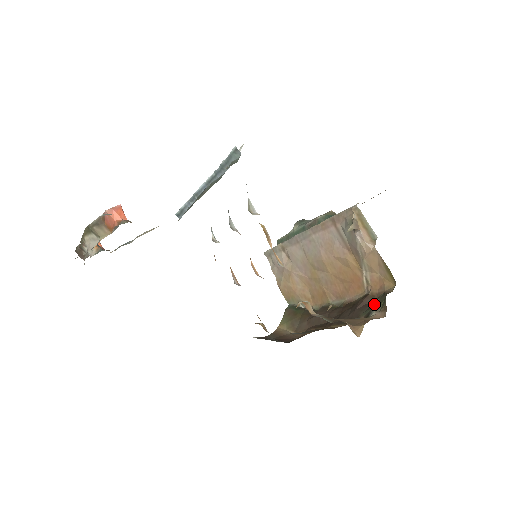
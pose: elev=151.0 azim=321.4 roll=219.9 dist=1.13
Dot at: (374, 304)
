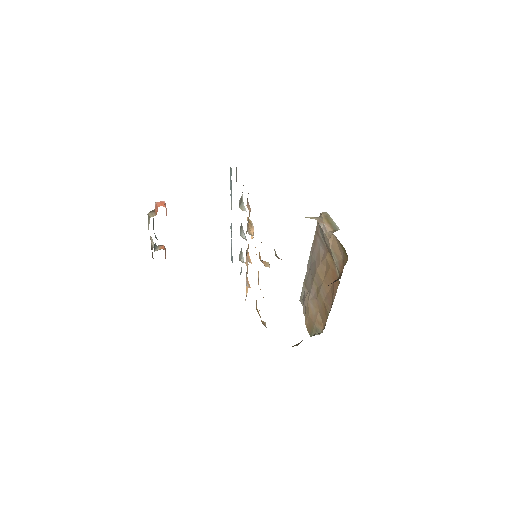
Dot at: occluded
